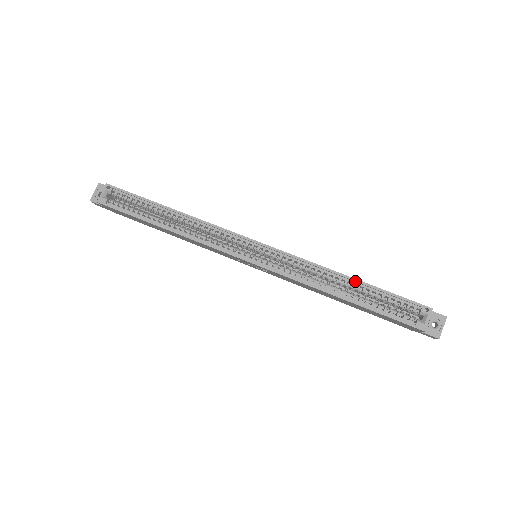
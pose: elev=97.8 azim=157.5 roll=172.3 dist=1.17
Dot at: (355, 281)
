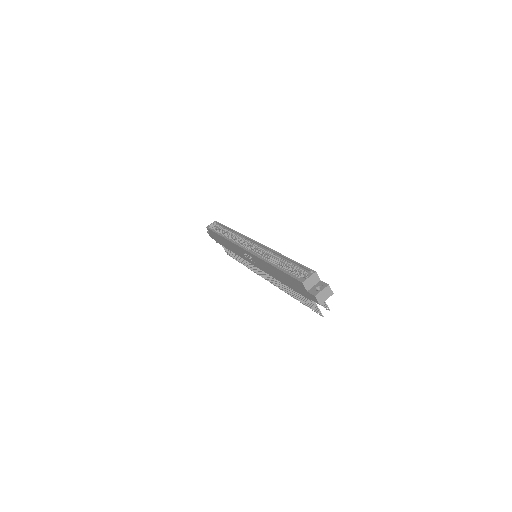
Dot at: (285, 257)
